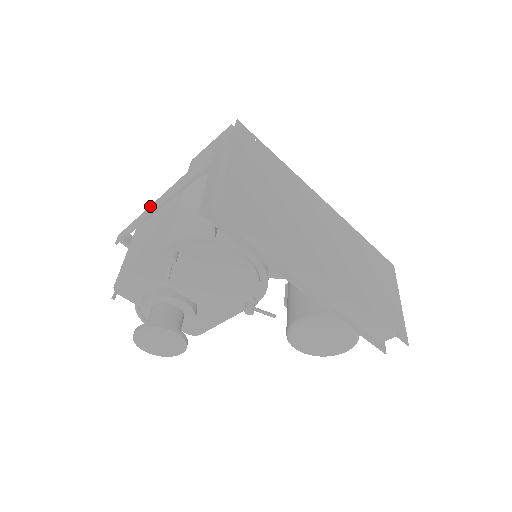
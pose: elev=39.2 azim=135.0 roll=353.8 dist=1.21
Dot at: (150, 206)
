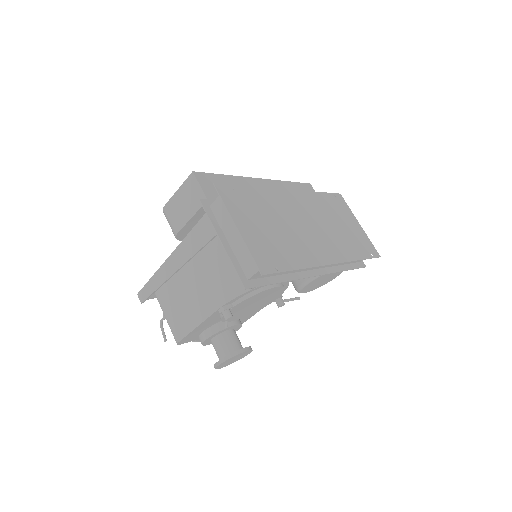
Dot at: (160, 268)
